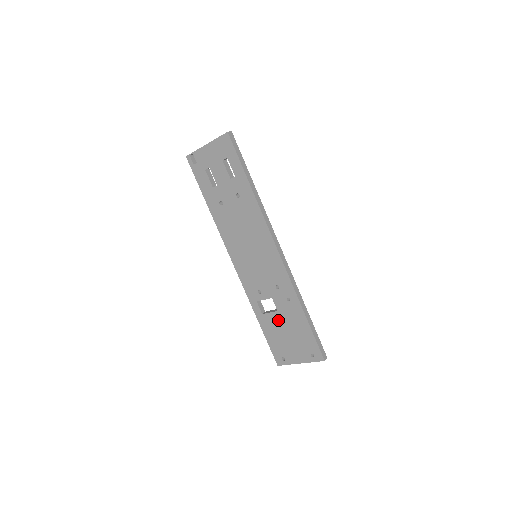
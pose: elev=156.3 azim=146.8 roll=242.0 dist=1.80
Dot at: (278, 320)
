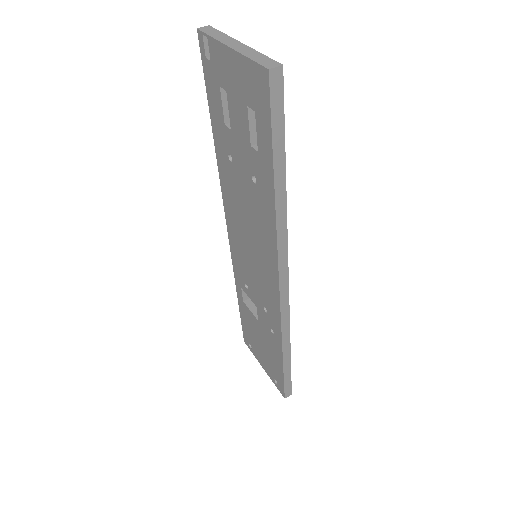
Dot at: (256, 325)
